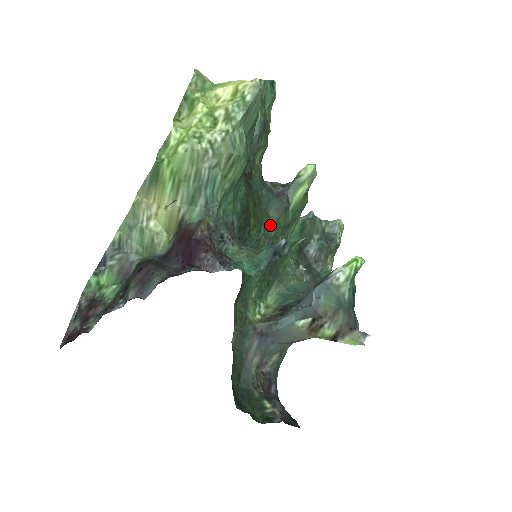
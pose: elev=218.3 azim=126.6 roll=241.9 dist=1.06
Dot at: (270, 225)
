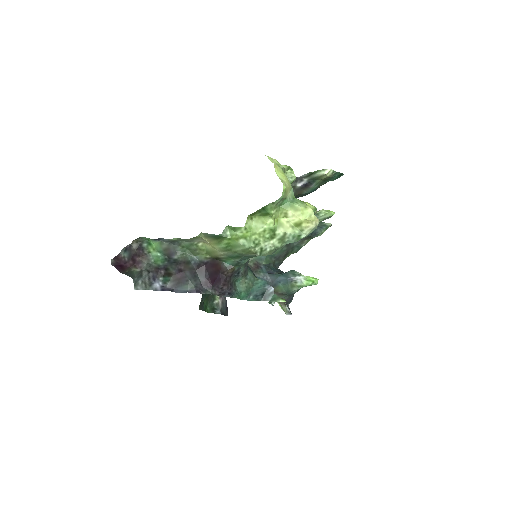
Dot at: occluded
